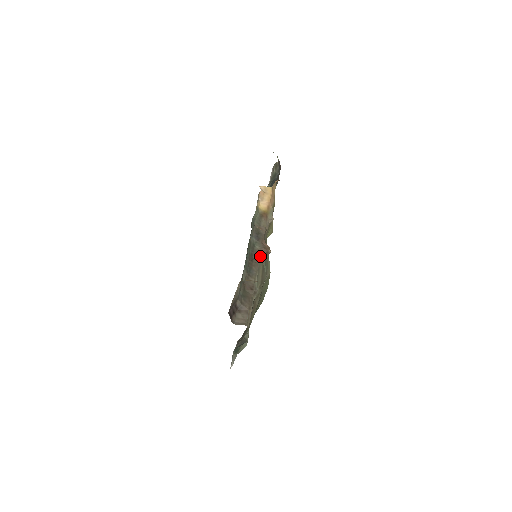
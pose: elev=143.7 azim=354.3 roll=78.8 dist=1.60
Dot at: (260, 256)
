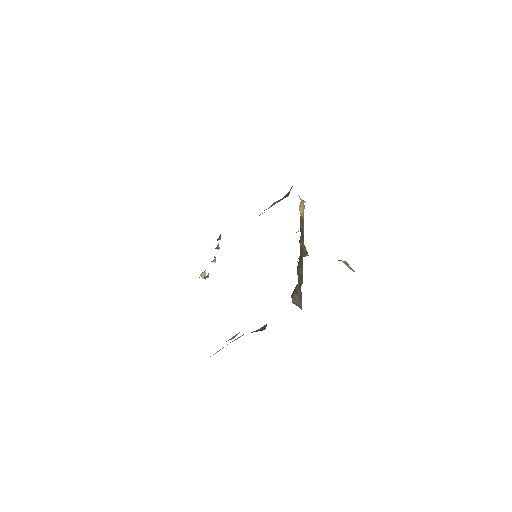
Dot at: (303, 253)
